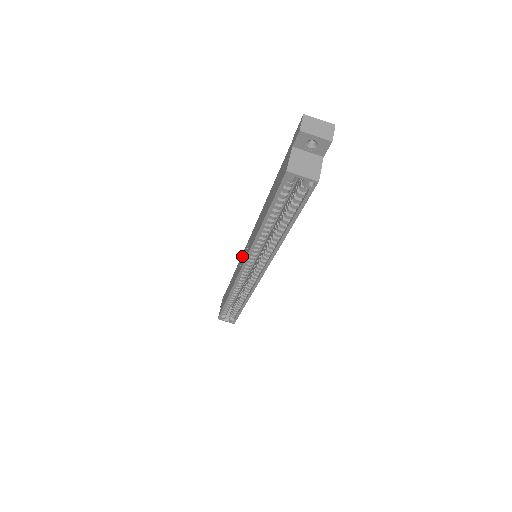
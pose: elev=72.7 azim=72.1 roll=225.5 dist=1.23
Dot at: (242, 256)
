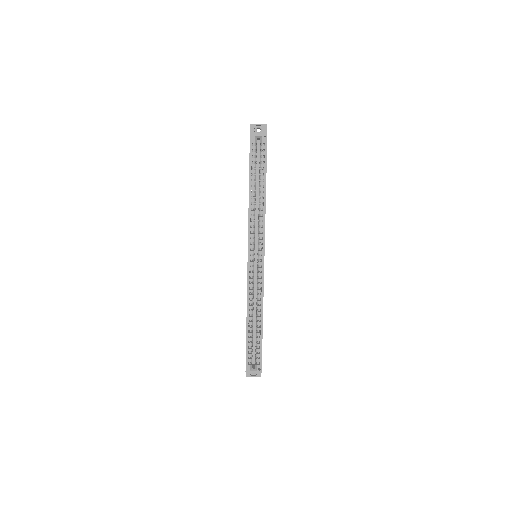
Dot at: occluded
